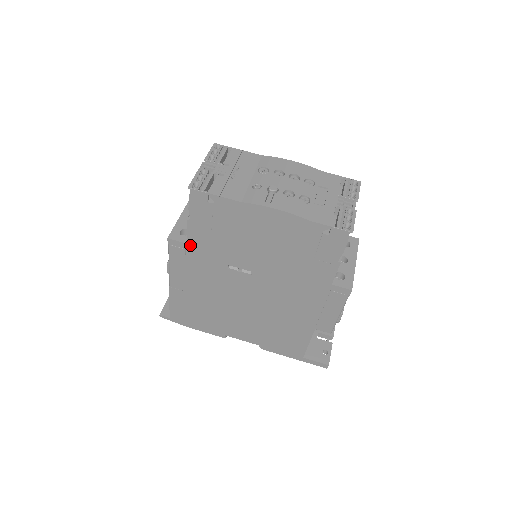
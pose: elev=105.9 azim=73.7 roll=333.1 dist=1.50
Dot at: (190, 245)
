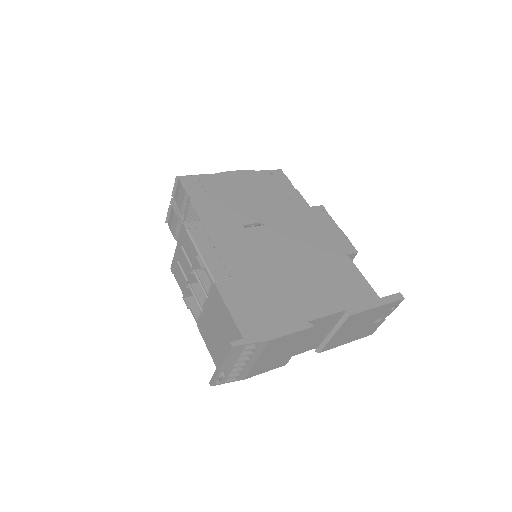
Dot at: (204, 221)
